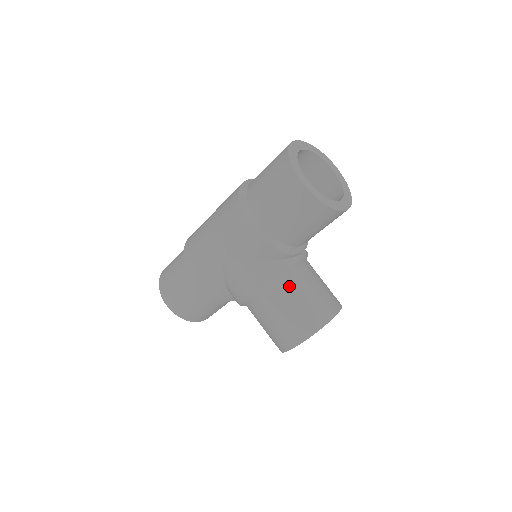
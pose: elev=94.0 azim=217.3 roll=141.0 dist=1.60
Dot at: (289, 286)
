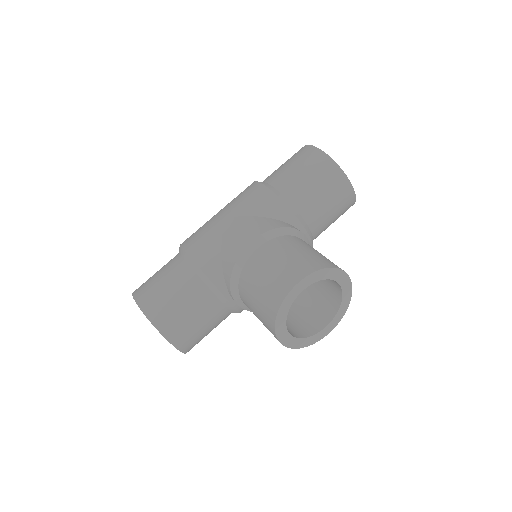
Dot at: (294, 239)
